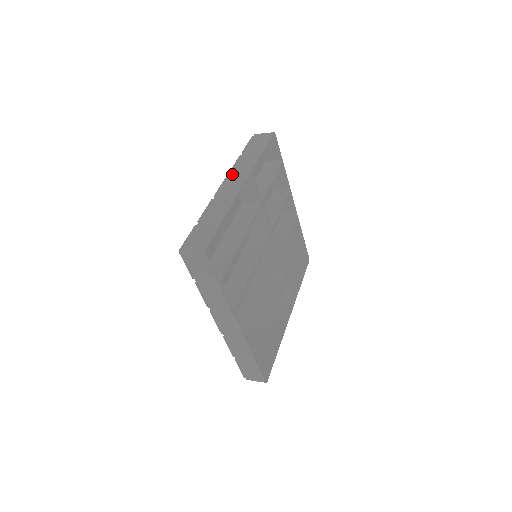
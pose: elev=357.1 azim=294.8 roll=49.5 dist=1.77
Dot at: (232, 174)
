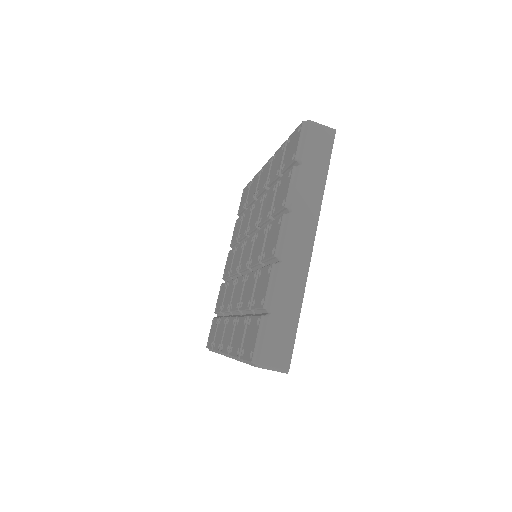
Dot at: occluded
